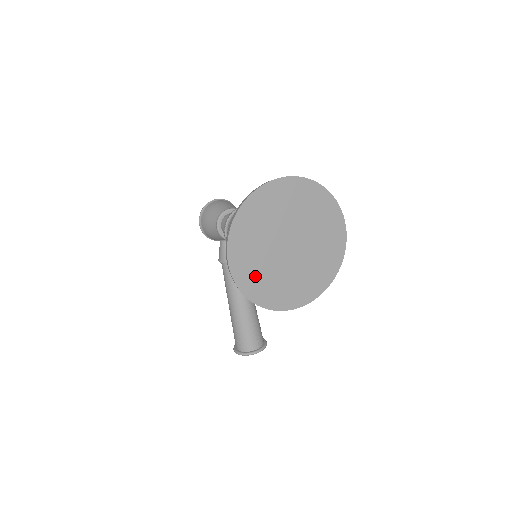
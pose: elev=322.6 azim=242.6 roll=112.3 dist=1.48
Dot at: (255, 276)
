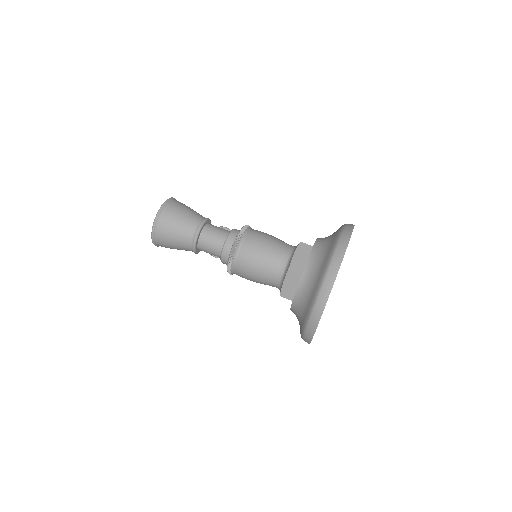
Dot at: occluded
